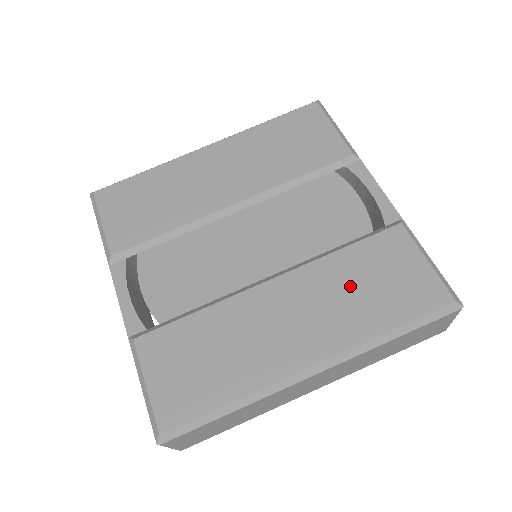
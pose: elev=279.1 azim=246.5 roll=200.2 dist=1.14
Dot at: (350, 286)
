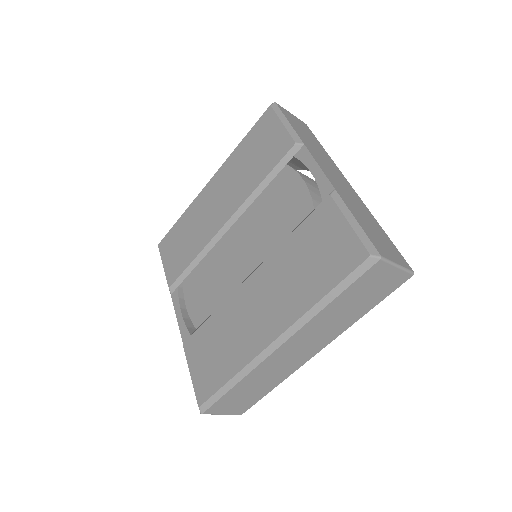
Dot at: (295, 266)
